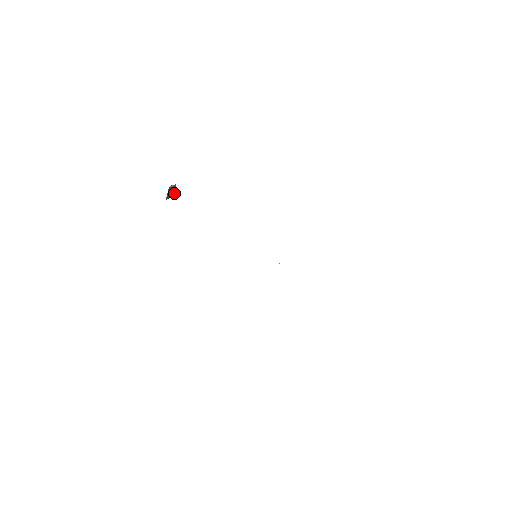
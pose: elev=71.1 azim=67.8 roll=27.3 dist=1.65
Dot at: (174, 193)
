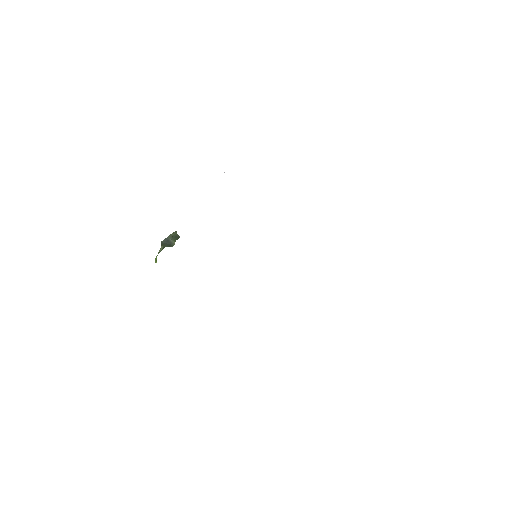
Dot at: (172, 244)
